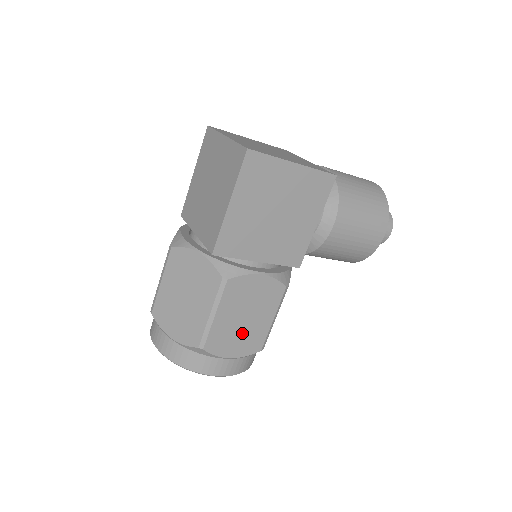
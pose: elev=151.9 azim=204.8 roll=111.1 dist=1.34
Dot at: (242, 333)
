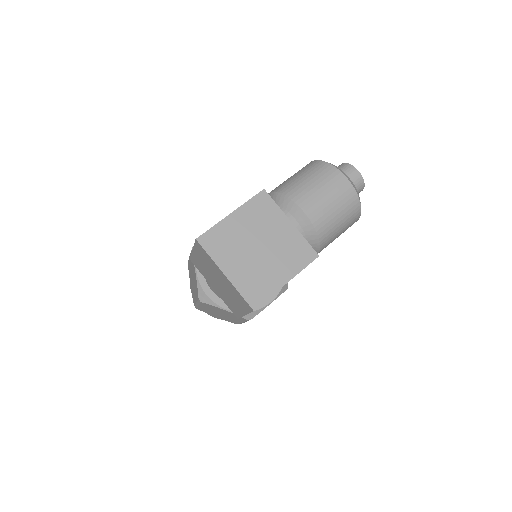
Dot at: occluded
